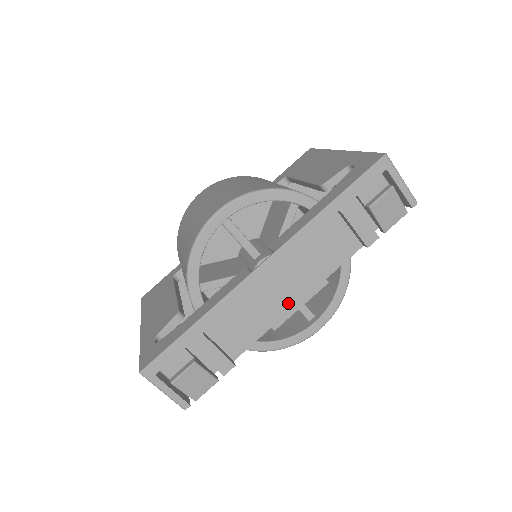
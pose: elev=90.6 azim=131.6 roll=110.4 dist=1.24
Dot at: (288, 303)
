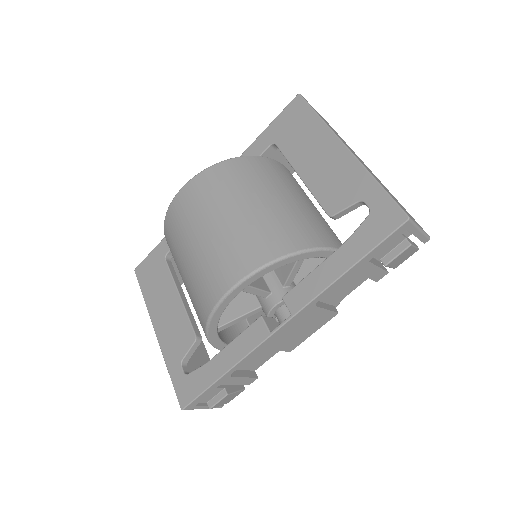
Dot at: (302, 336)
